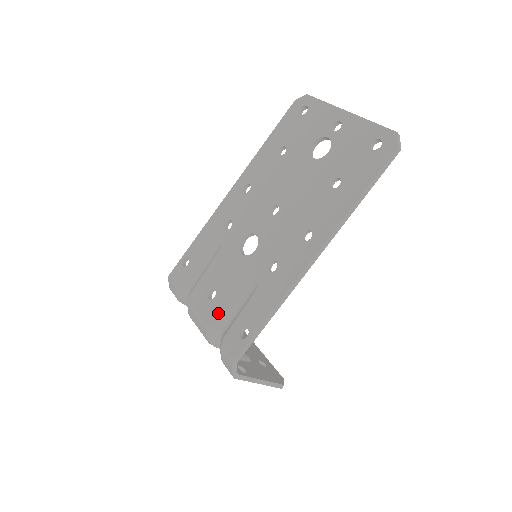
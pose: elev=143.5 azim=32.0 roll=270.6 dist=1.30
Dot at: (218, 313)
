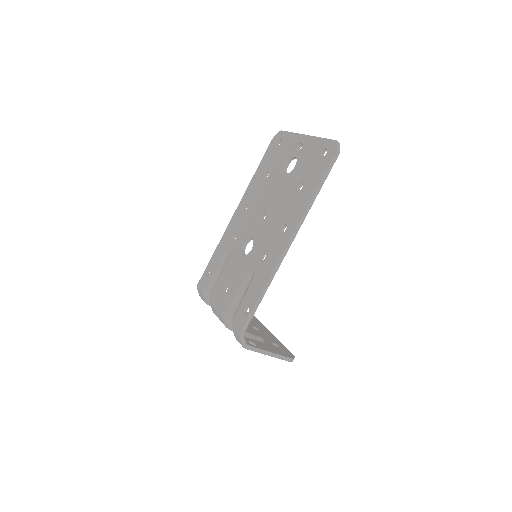
Dot at: (229, 301)
